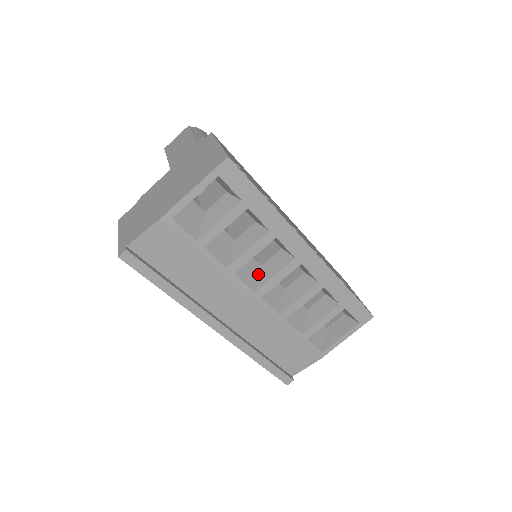
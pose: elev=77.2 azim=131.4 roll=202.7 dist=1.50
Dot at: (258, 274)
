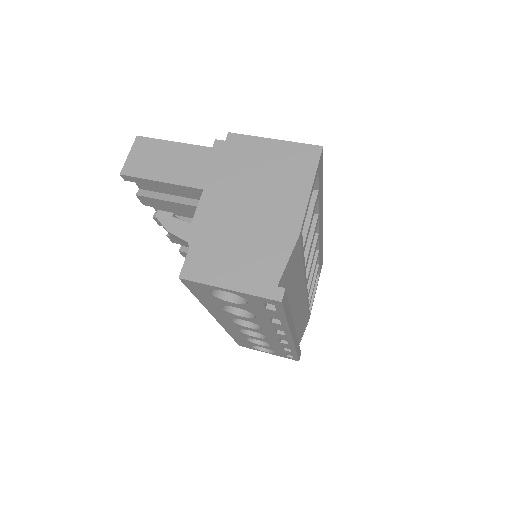
Dot at: occluded
